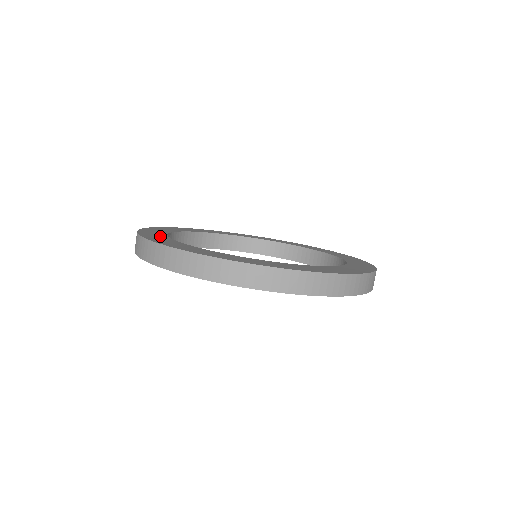
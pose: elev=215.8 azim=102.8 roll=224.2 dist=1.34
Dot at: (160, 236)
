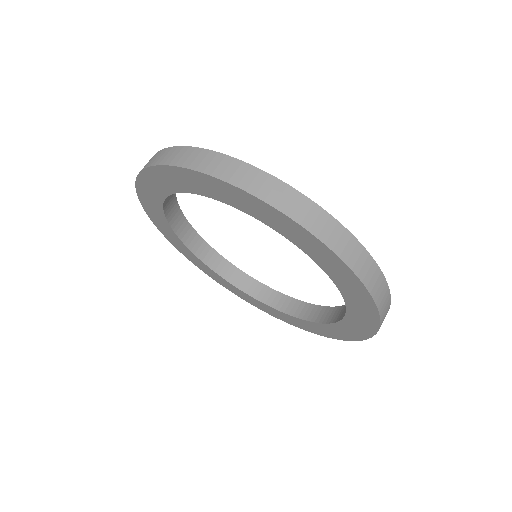
Dot at: occluded
